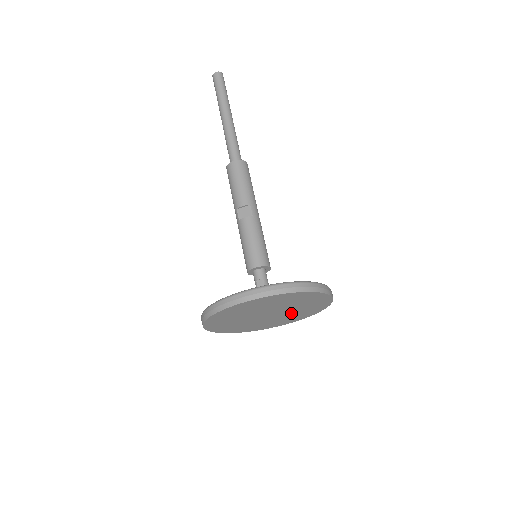
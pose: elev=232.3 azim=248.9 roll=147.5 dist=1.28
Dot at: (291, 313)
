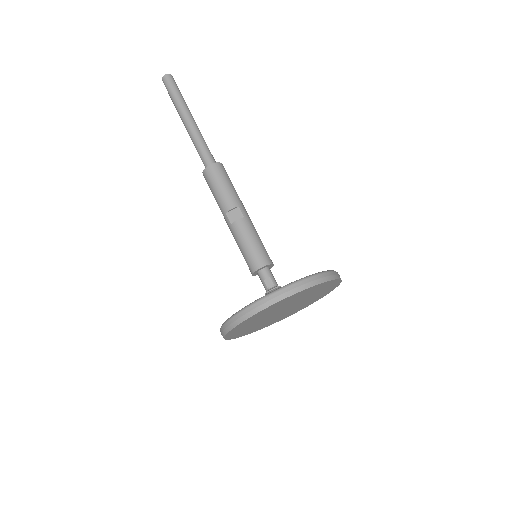
Dot at: (301, 304)
